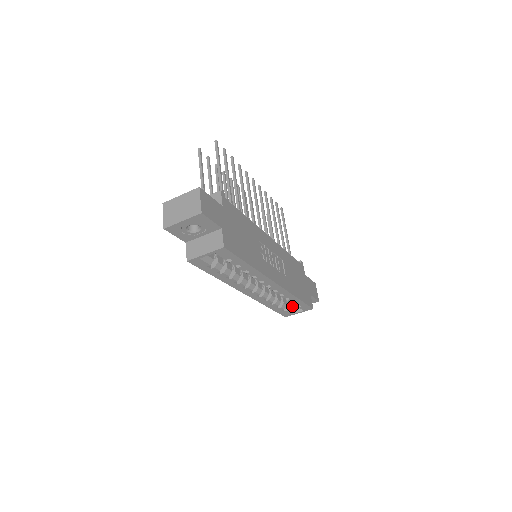
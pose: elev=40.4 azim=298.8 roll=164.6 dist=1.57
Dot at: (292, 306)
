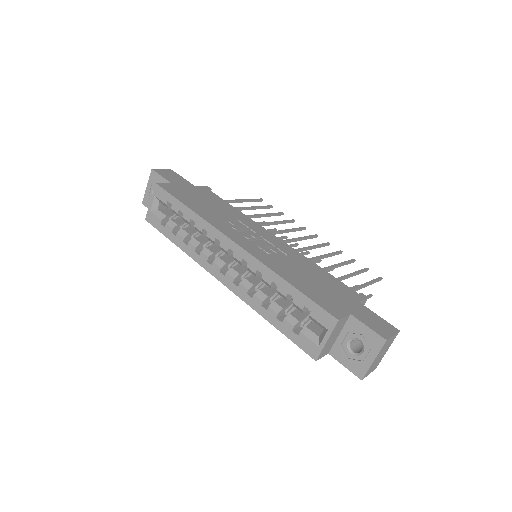
Dot at: (319, 334)
